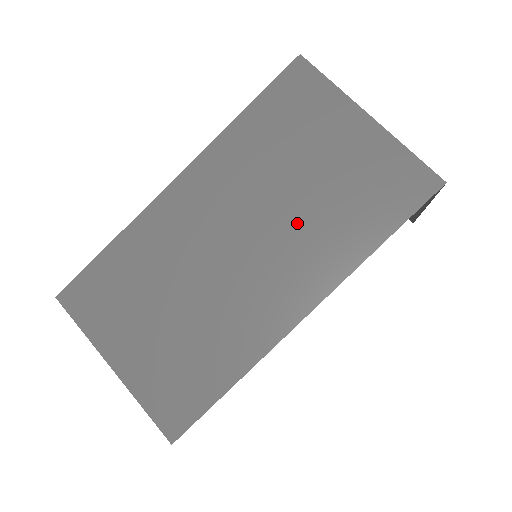
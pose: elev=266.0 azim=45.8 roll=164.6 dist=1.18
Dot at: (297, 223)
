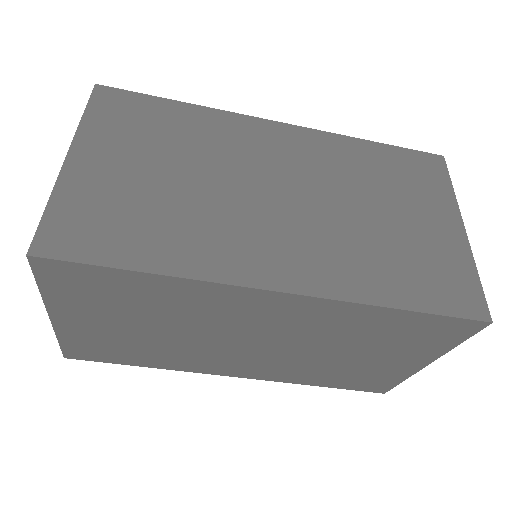
Dot at: (301, 360)
